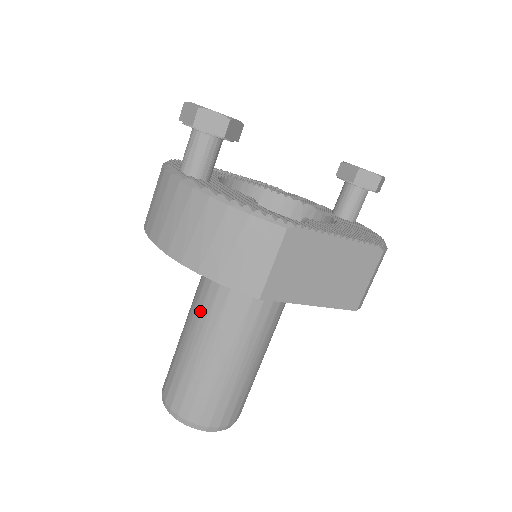
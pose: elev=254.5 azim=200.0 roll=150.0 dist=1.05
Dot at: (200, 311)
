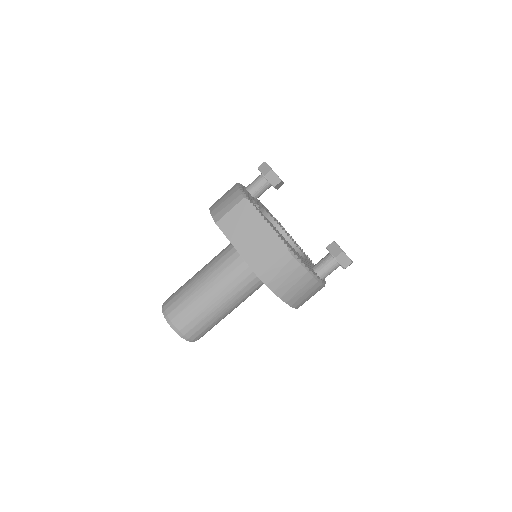
Dot at: occluded
